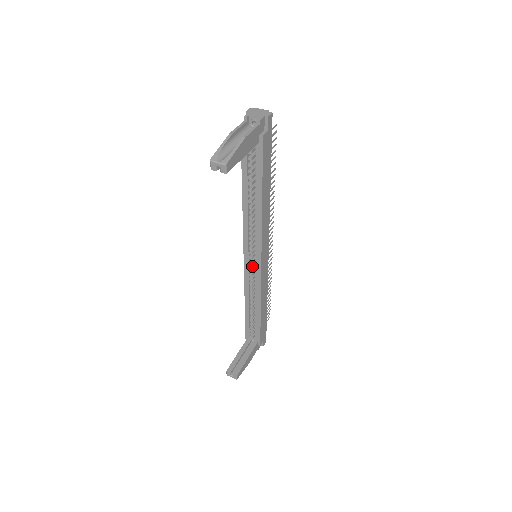
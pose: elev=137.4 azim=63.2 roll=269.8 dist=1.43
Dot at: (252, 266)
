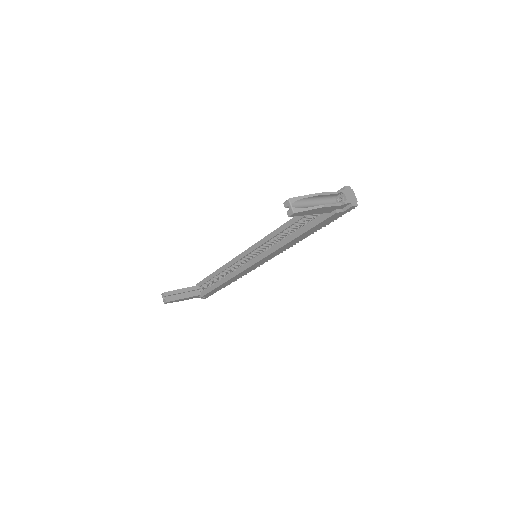
Dot at: (247, 258)
